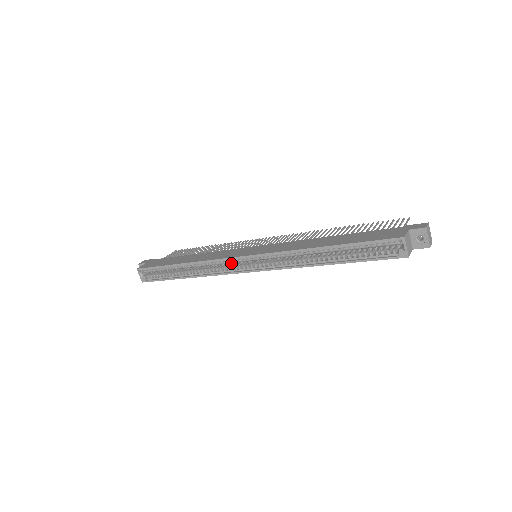
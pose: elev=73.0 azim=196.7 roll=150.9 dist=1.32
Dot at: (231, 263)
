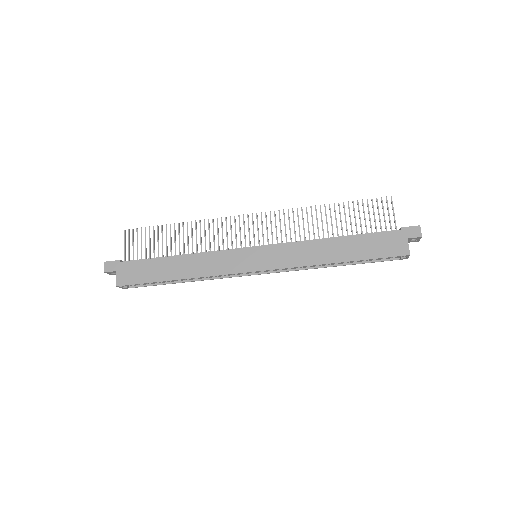
Dot at: occluded
